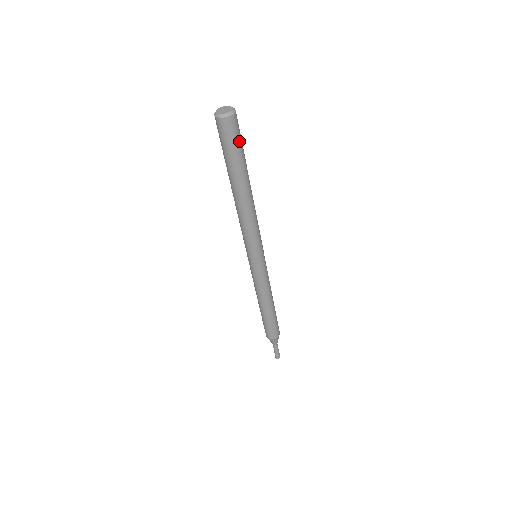
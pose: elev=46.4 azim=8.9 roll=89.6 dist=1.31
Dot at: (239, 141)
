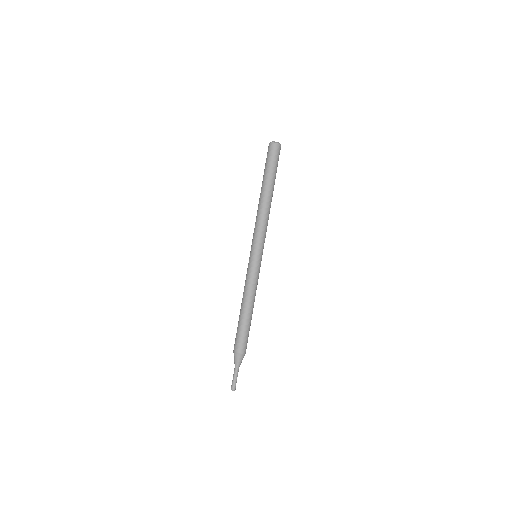
Dot at: occluded
